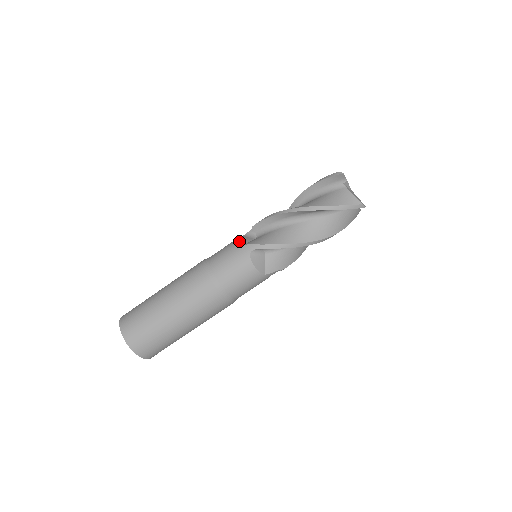
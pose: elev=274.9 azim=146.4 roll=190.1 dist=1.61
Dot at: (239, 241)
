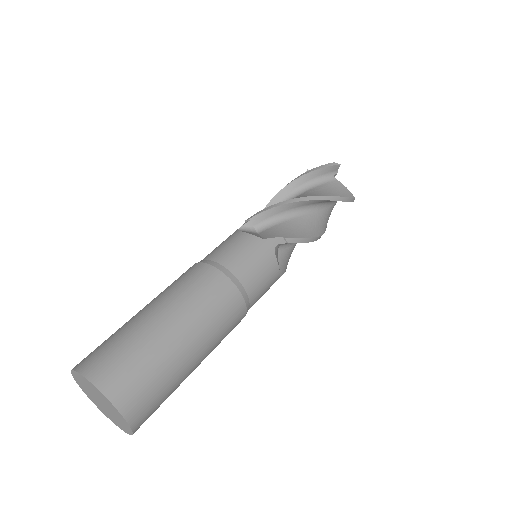
Dot at: (253, 235)
